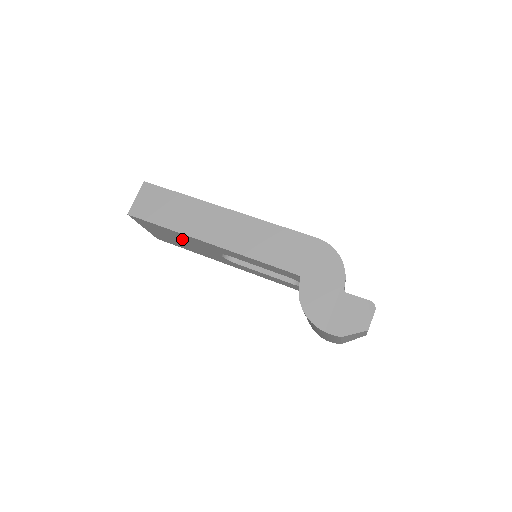
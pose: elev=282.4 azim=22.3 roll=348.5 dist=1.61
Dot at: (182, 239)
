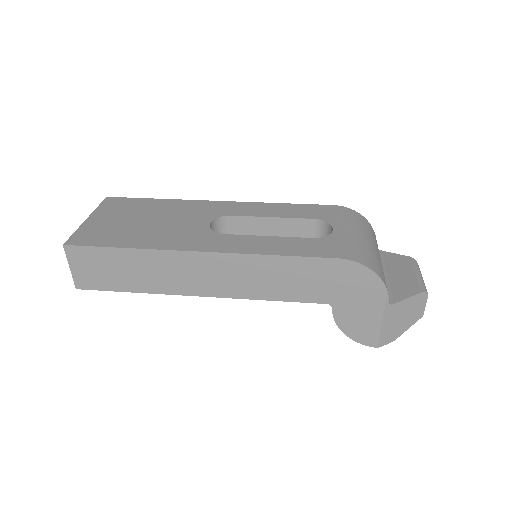
Dot at: occluded
